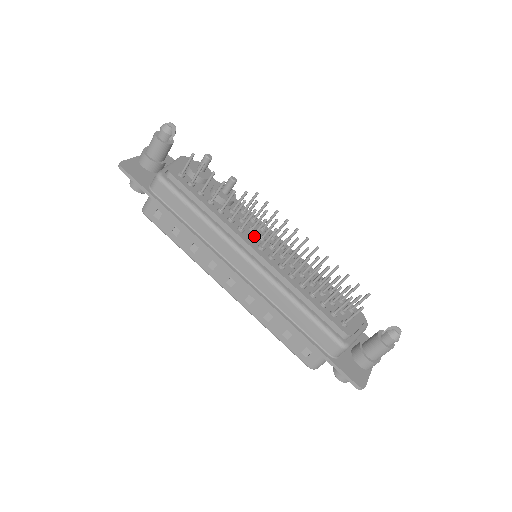
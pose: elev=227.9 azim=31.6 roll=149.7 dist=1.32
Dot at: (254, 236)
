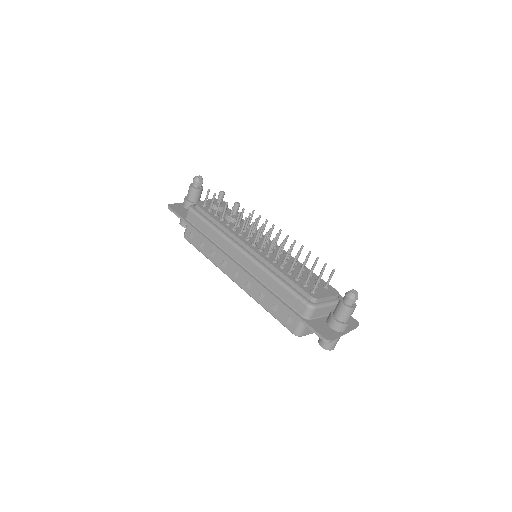
Dot at: (248, 237)
